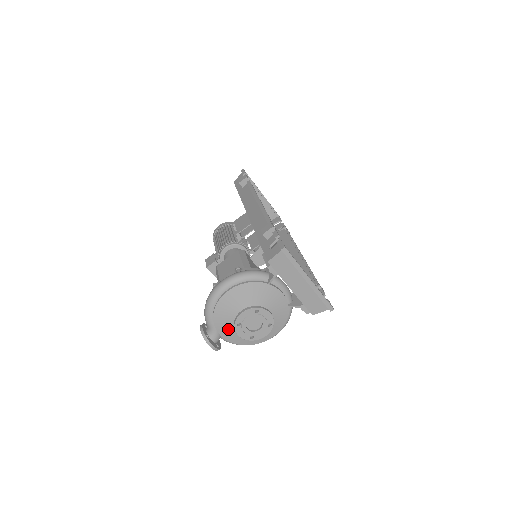
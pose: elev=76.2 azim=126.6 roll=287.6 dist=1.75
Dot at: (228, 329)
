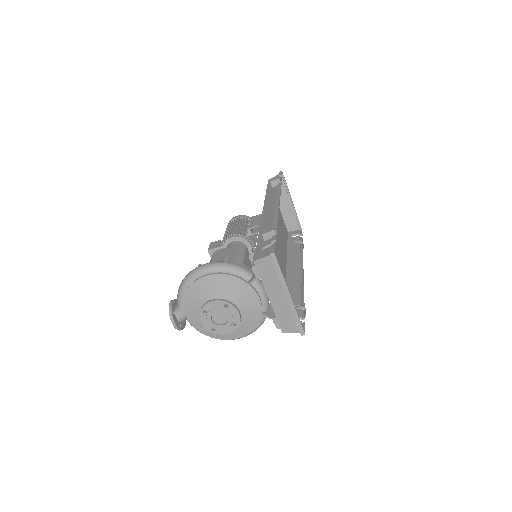
Dot at: (195, 313)
